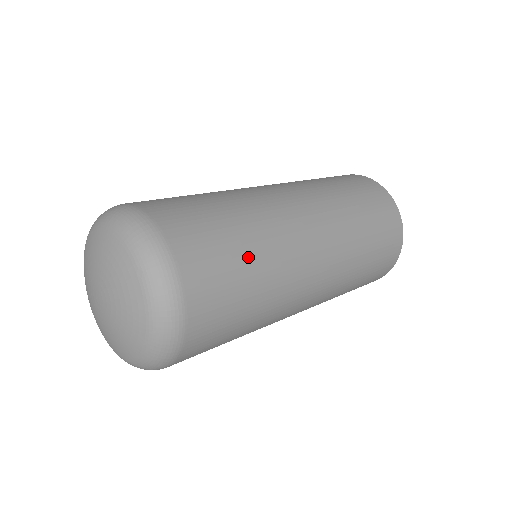
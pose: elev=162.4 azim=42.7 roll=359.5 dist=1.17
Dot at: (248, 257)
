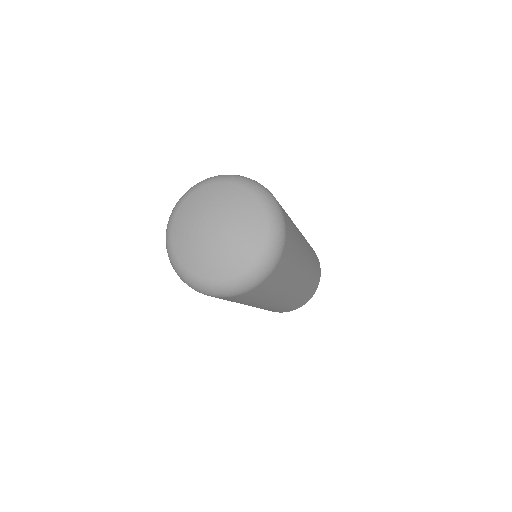
Dot at: (294, 228)
